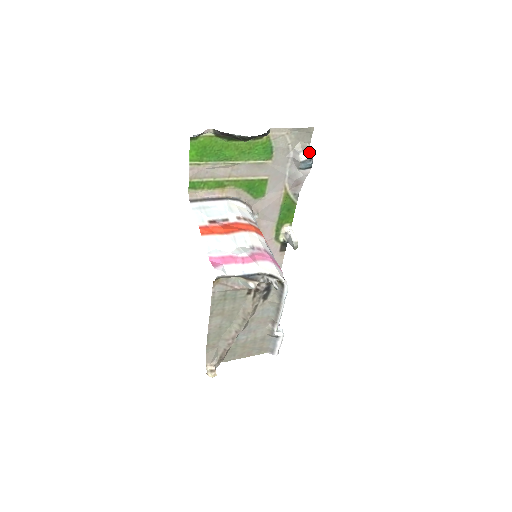
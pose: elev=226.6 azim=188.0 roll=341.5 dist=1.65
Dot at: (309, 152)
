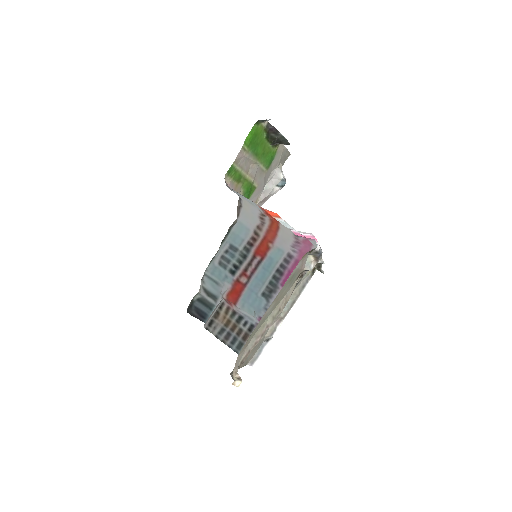
Dot at: occluded
